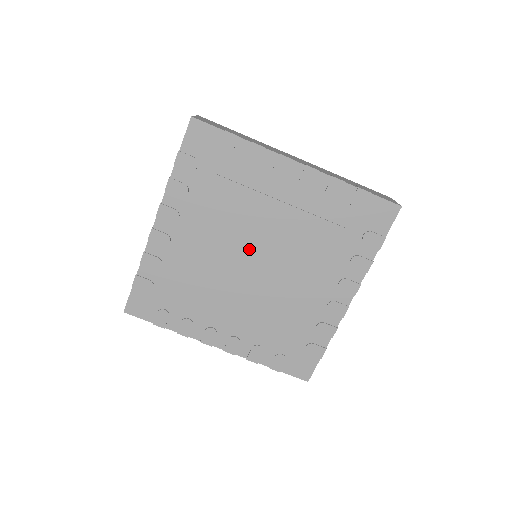
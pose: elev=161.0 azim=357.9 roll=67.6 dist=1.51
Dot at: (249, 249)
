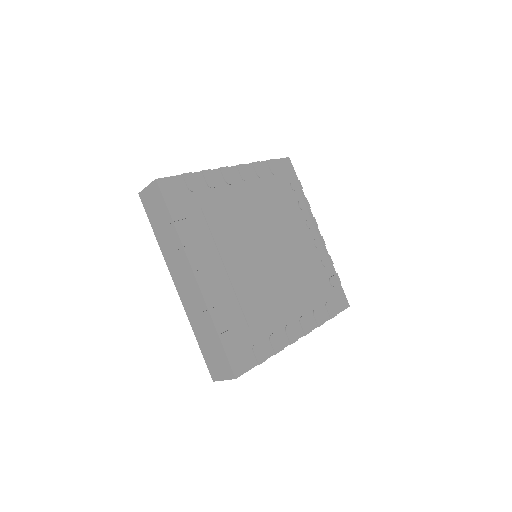
Dot at: (257, 245)
